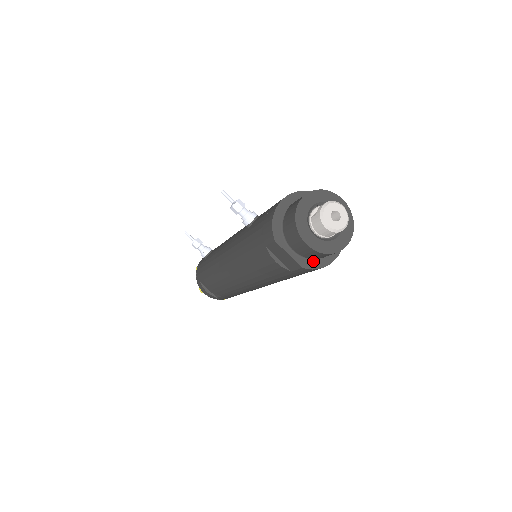
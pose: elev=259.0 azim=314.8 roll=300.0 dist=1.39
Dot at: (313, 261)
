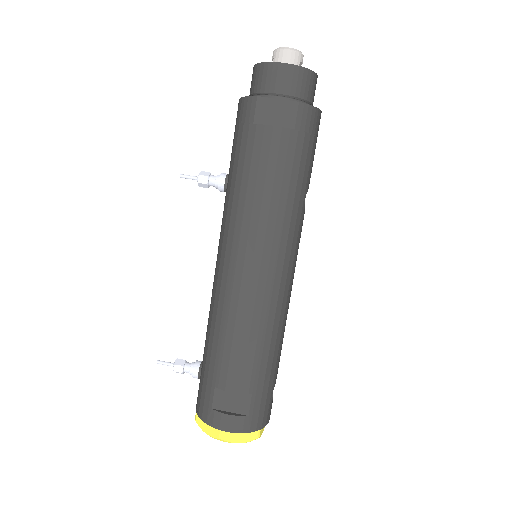
Dot at: occluded
